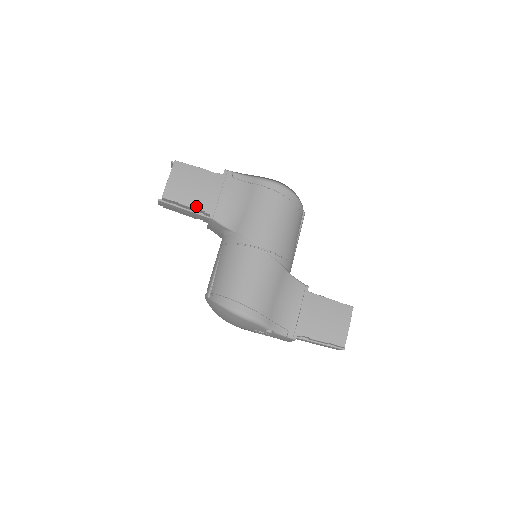
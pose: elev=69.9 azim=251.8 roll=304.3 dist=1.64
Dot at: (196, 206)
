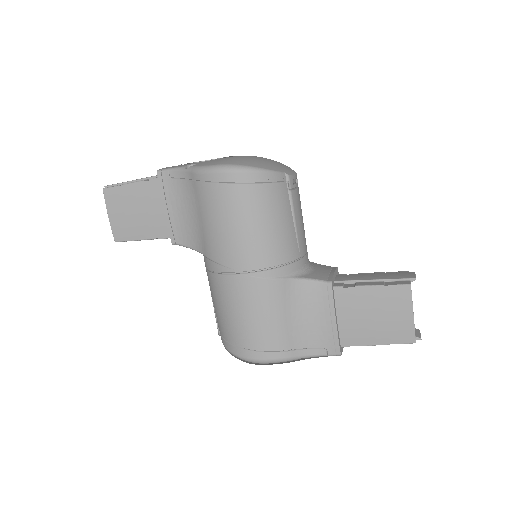
Dot at: (153, 235)
